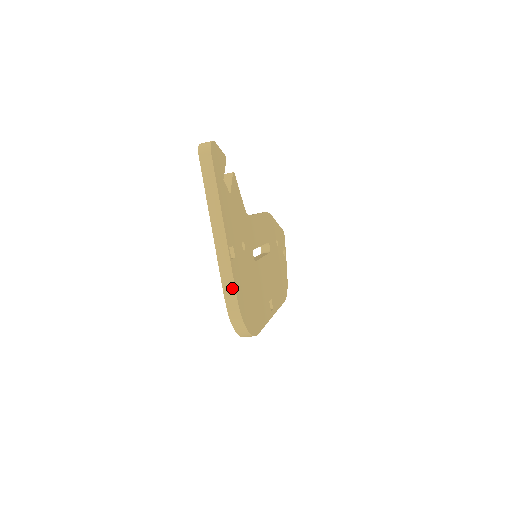
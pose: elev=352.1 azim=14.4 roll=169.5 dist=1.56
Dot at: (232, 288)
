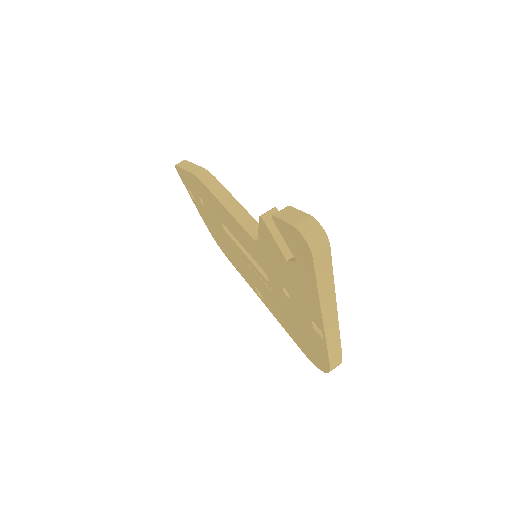
Dot at: (339, 353)
